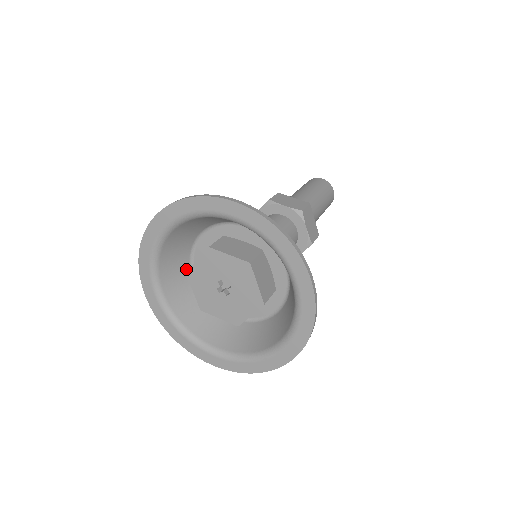
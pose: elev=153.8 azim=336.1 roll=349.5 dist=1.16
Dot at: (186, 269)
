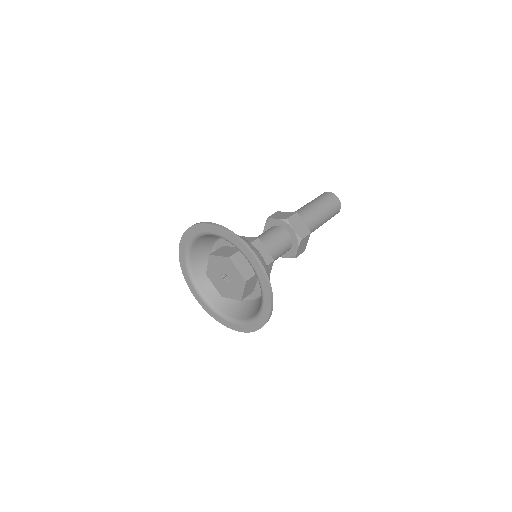
Dot at: occluded
